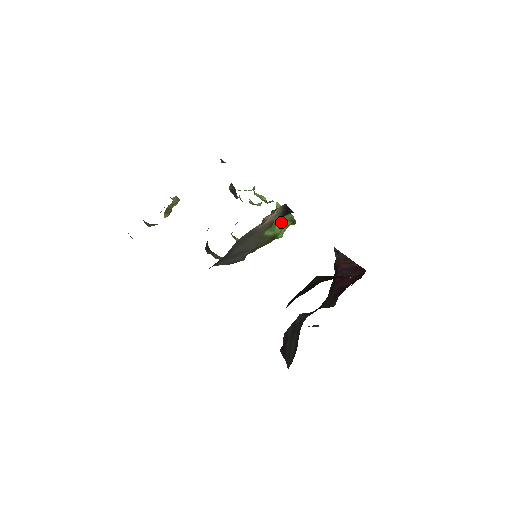
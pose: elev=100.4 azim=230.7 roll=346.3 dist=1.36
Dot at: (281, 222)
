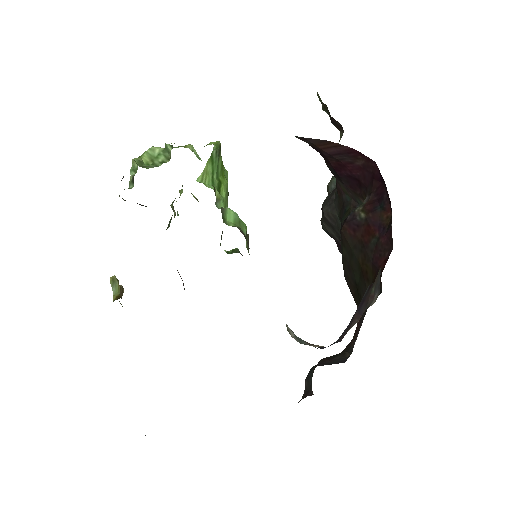
Dot at: (218, 177)
